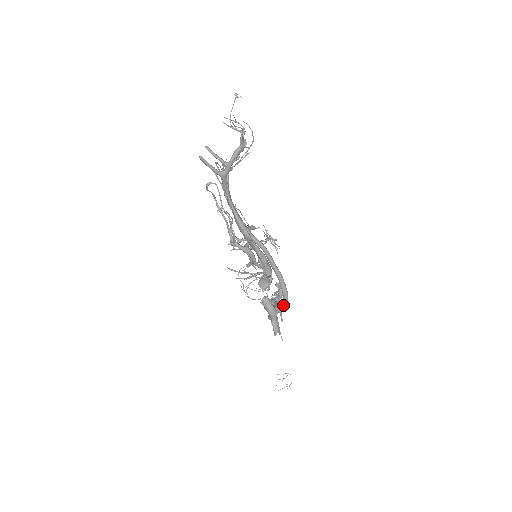
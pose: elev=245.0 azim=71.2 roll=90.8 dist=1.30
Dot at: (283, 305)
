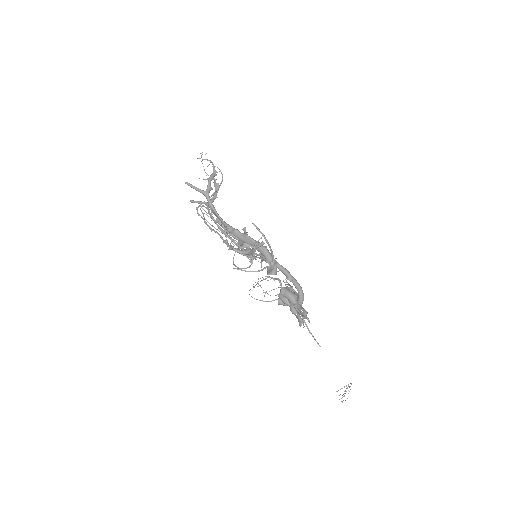
Dot at: (301, 298)
